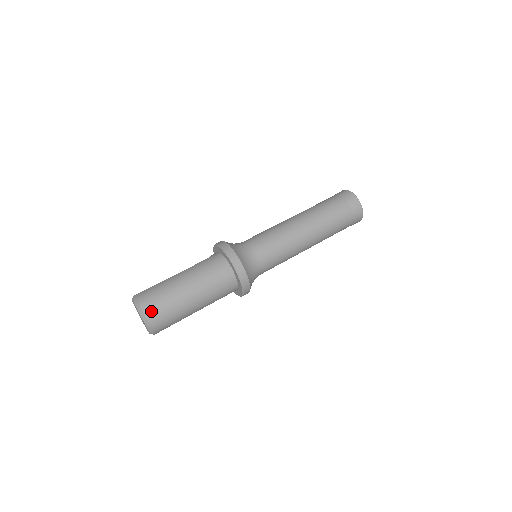
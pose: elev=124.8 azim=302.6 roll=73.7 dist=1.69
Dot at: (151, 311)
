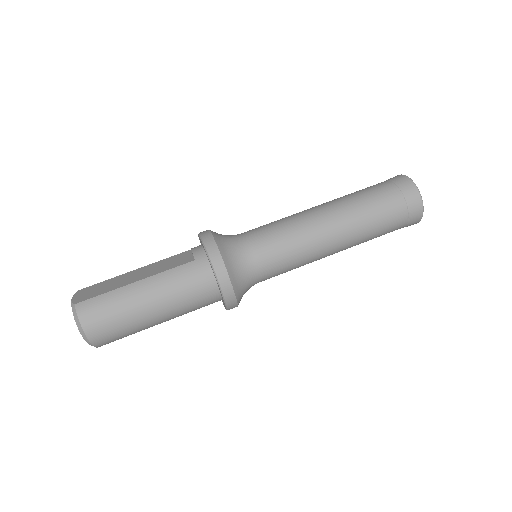
Dot at: (98, 336)
